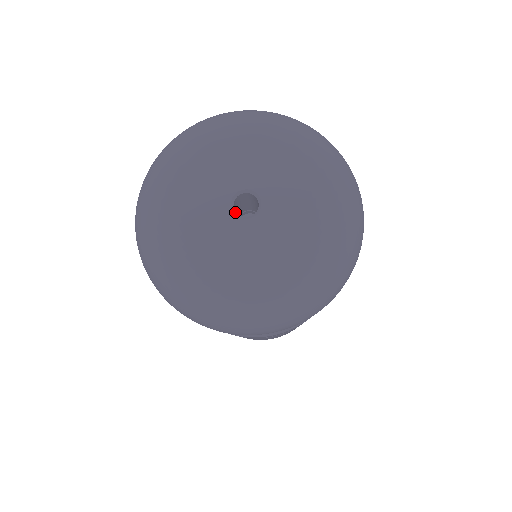
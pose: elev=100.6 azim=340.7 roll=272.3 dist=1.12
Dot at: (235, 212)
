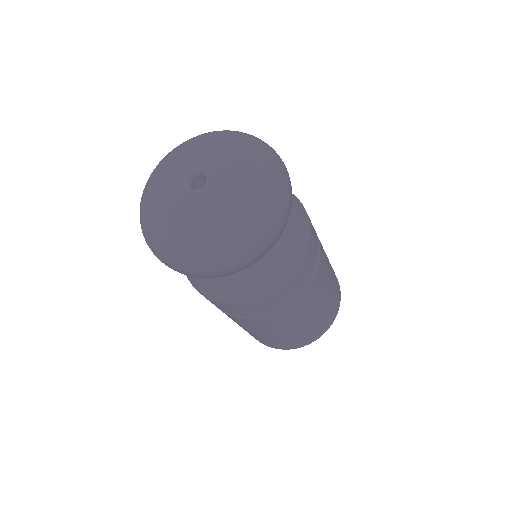
Dot at: (190, 183)
